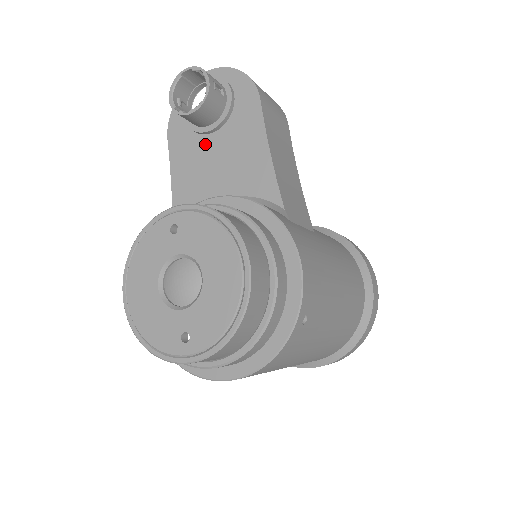
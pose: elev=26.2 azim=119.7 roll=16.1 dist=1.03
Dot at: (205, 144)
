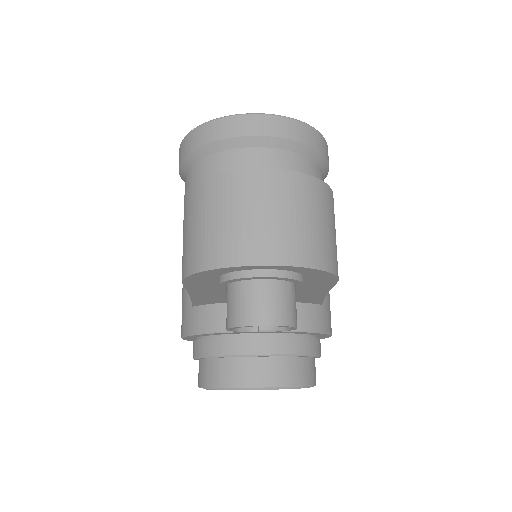
Dot at: occluded
